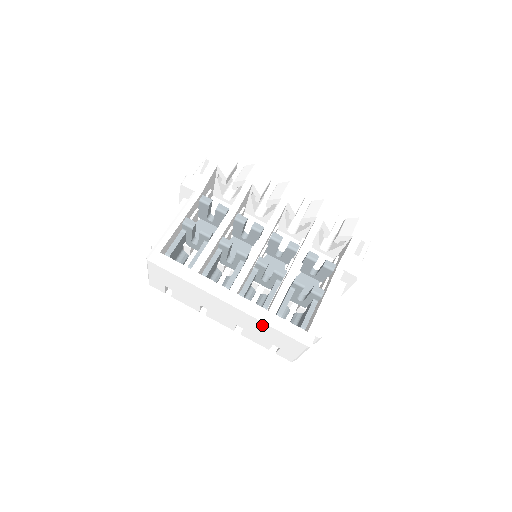
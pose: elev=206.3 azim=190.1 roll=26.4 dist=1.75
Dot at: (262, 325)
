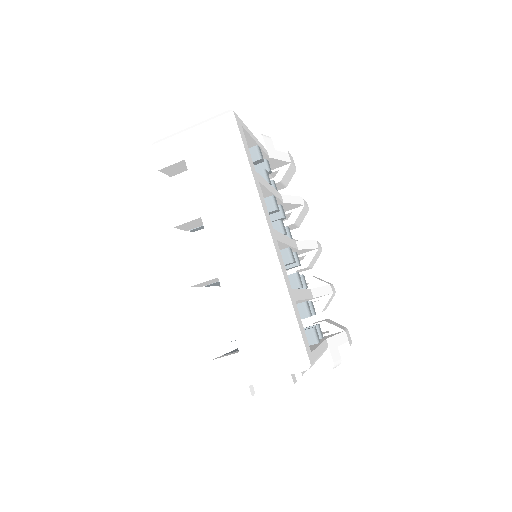
Dot at: (277, 294)
